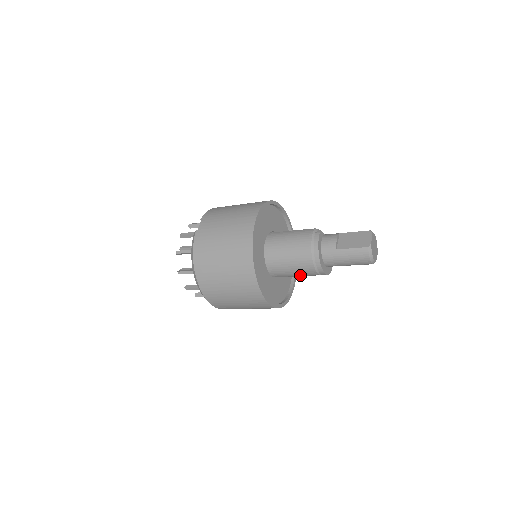
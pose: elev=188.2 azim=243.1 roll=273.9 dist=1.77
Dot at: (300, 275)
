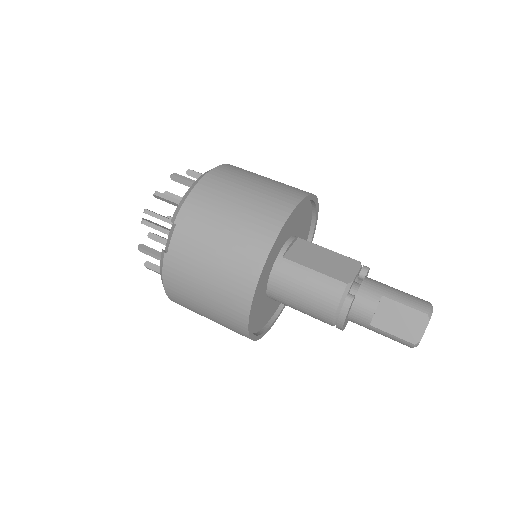
Dot at: occluded
